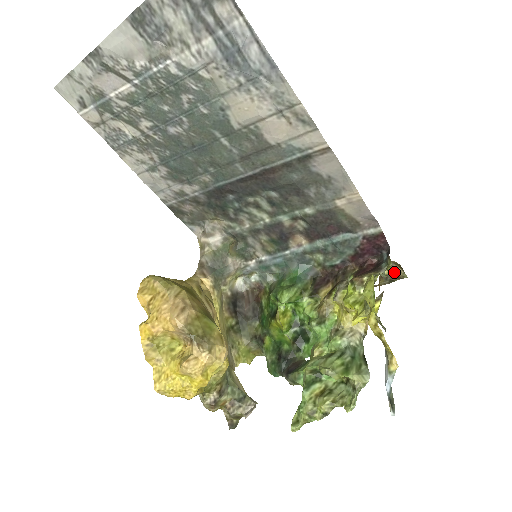
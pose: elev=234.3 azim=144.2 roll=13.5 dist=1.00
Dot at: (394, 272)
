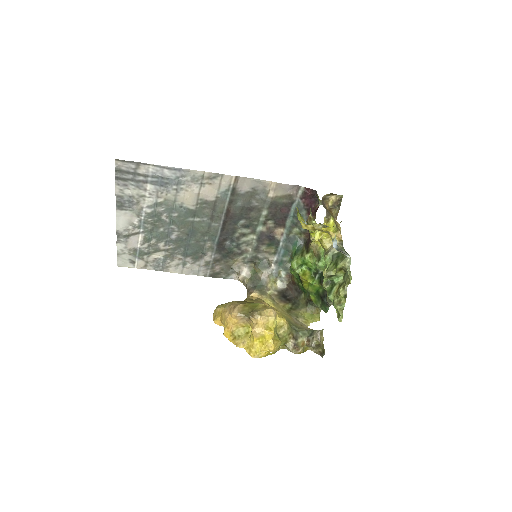
Dot at: (334, 200)
